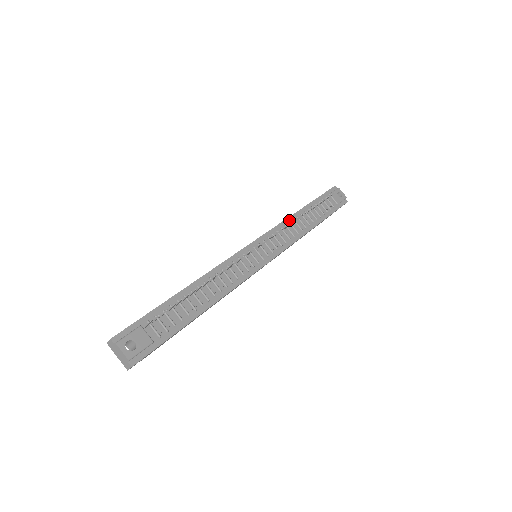
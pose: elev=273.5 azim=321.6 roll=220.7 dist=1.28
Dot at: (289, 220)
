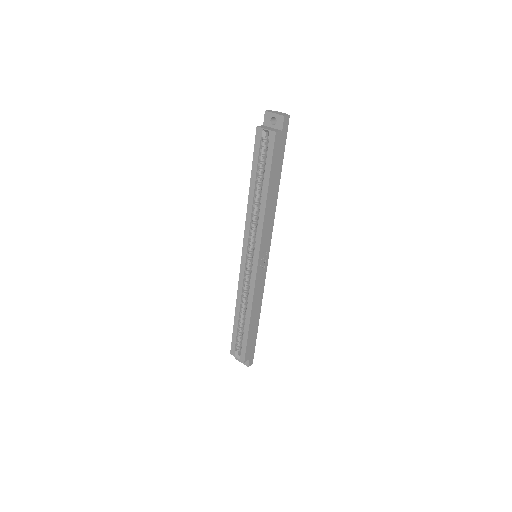
Dot at: occluded
